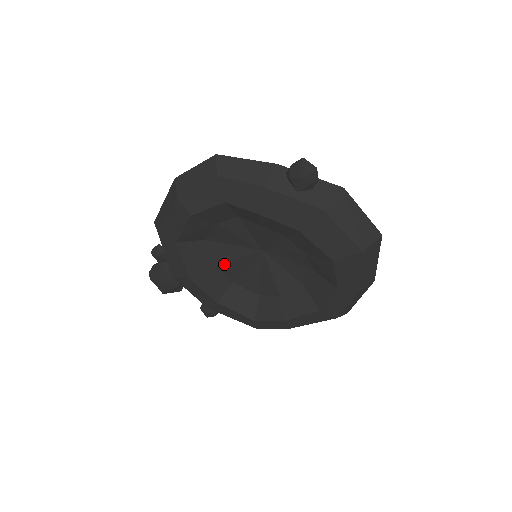
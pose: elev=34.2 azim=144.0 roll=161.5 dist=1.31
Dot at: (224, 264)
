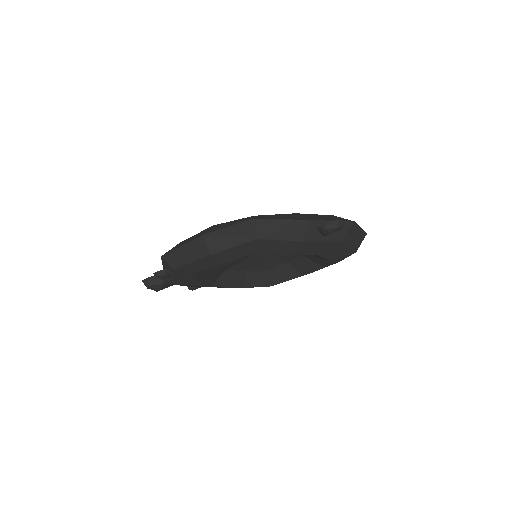
Dot at: (225, 265)
